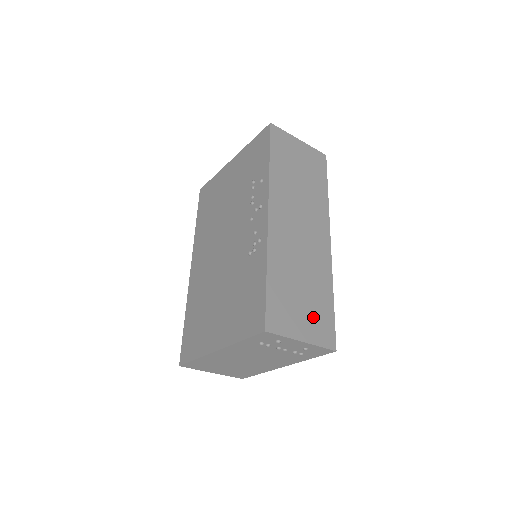
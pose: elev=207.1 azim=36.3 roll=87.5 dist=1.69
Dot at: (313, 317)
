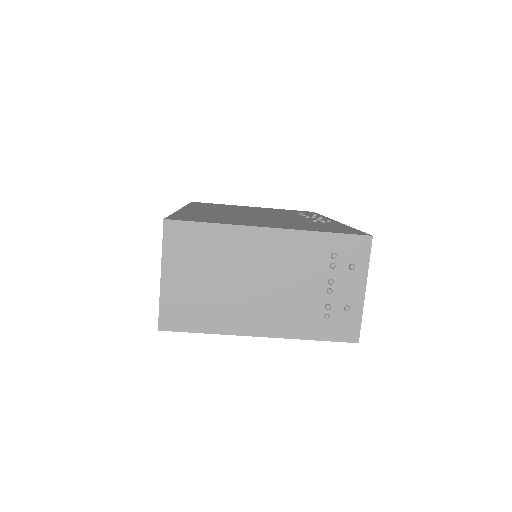
Dot at: occluded
